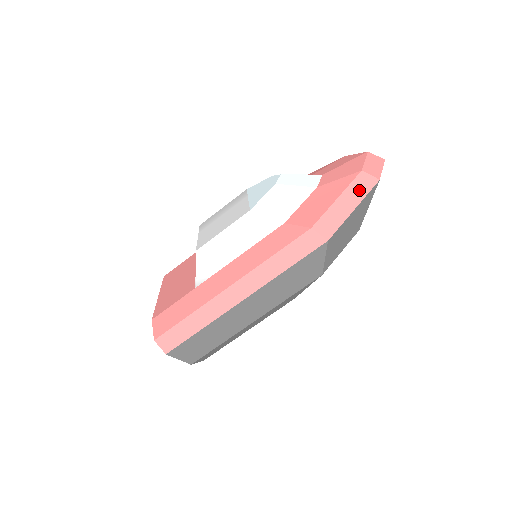
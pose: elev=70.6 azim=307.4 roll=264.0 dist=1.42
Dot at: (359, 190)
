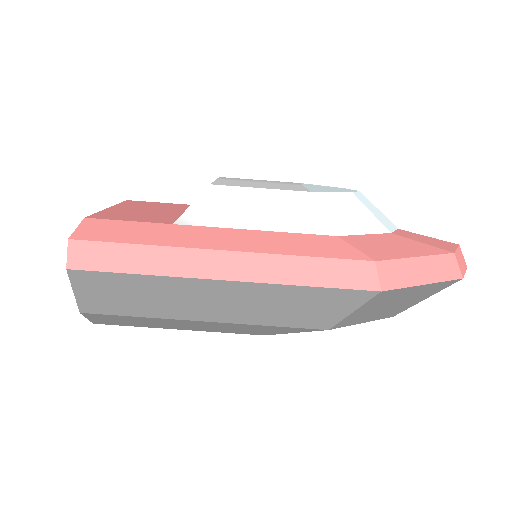
Dot at: (441, 269)
